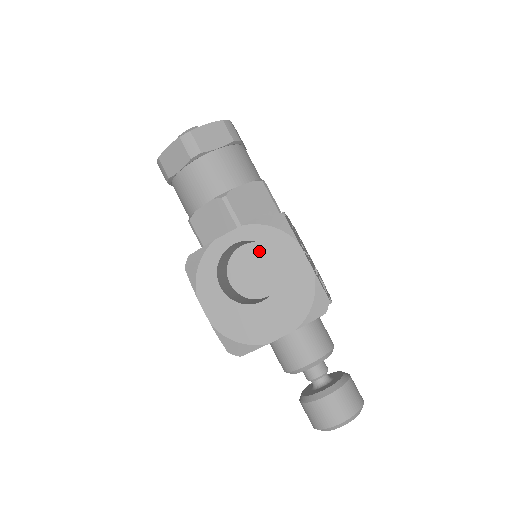
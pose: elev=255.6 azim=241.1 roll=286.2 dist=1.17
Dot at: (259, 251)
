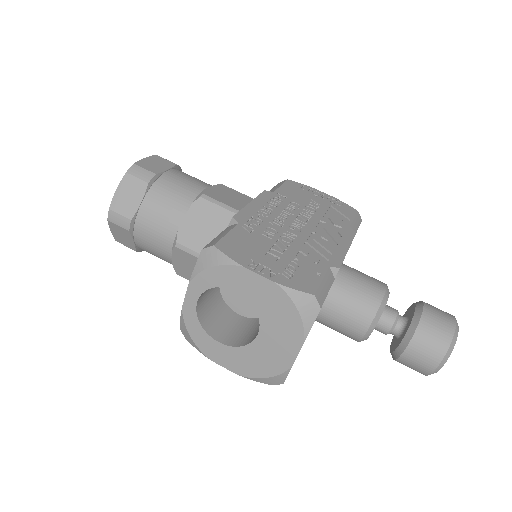
Dot at: occluded
